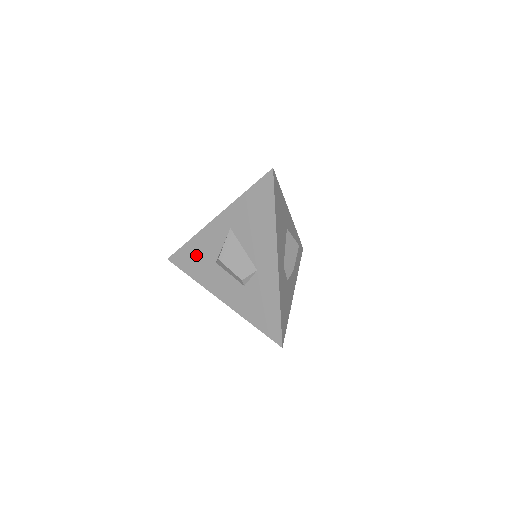
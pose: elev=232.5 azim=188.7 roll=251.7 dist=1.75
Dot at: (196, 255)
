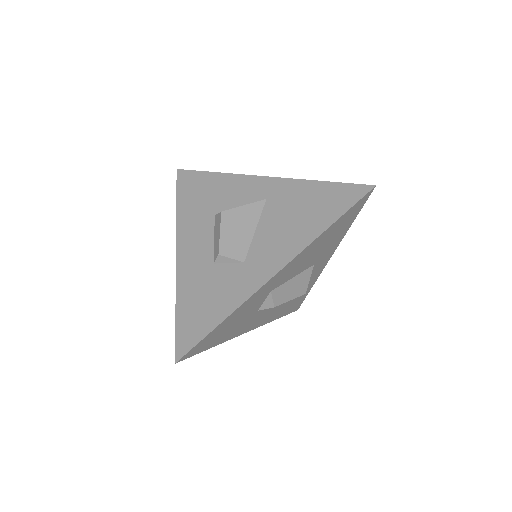
Dot at: (206, 191)
